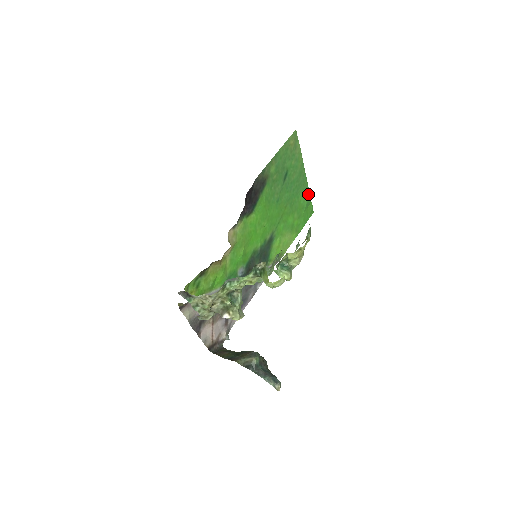
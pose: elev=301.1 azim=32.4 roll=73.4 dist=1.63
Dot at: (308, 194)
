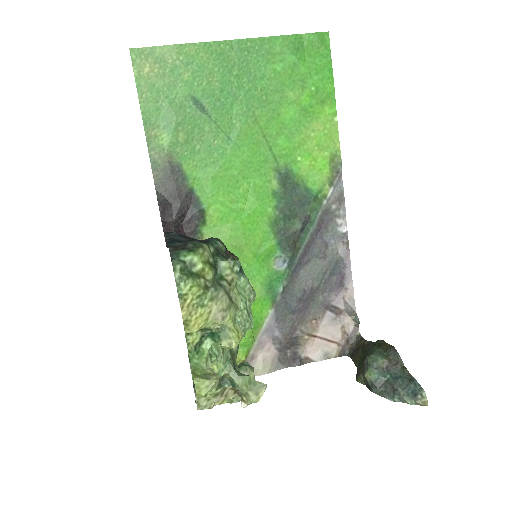
Dot at: (278, 42)
